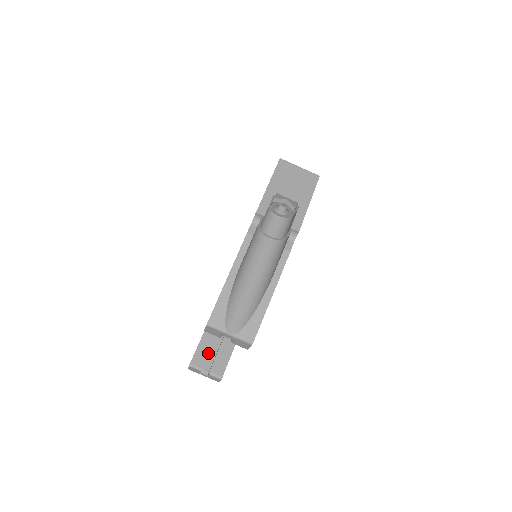
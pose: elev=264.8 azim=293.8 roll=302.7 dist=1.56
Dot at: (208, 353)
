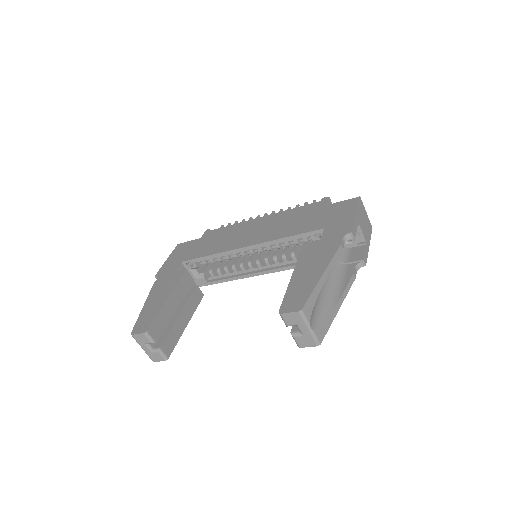
Dot at: (163, 327)
